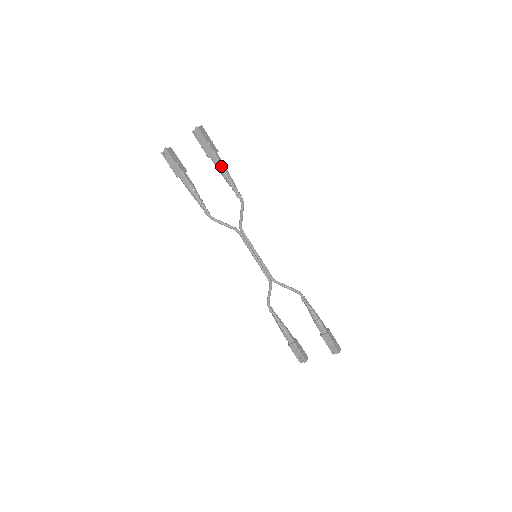
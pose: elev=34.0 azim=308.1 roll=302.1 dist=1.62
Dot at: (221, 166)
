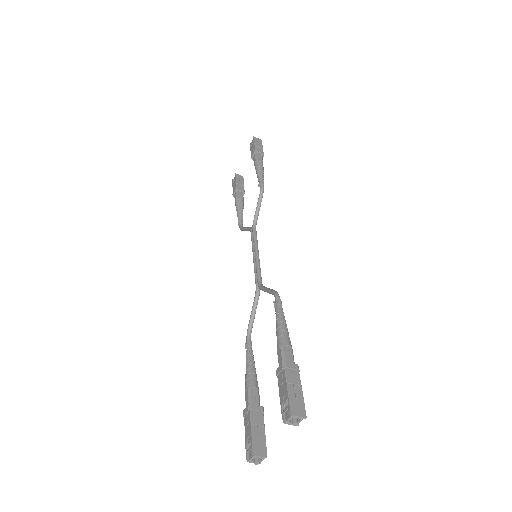
Dot at: (257, 161)
